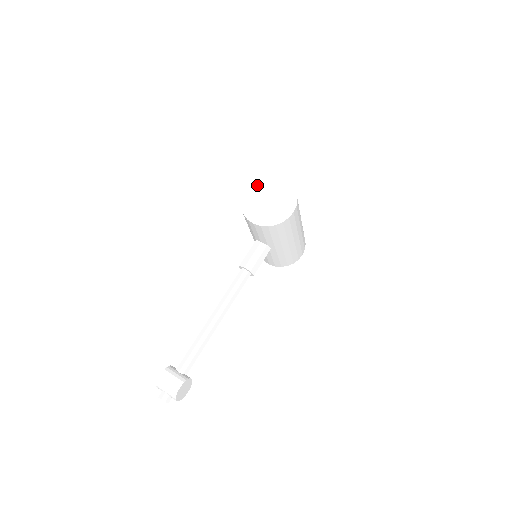
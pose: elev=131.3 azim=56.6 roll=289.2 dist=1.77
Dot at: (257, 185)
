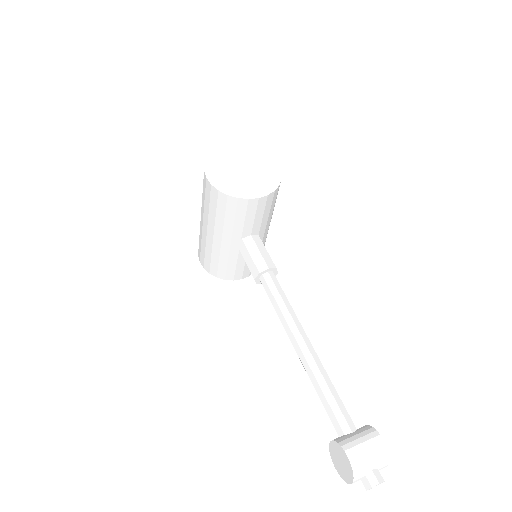
Dot at: (211, 165)
